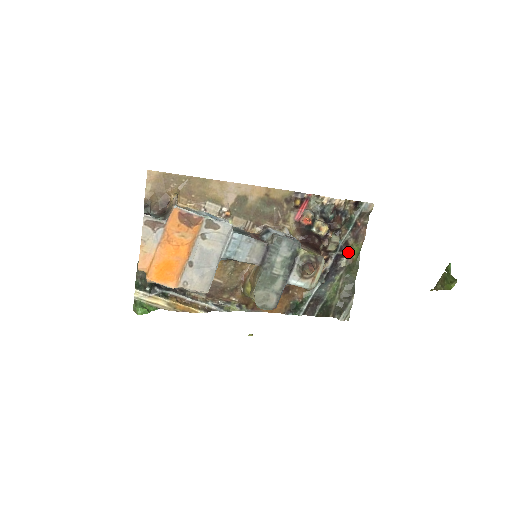
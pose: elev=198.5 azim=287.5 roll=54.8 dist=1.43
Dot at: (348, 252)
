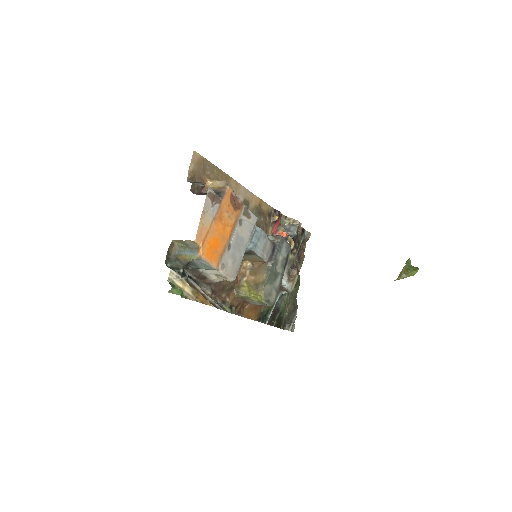
Dot at: occluded
